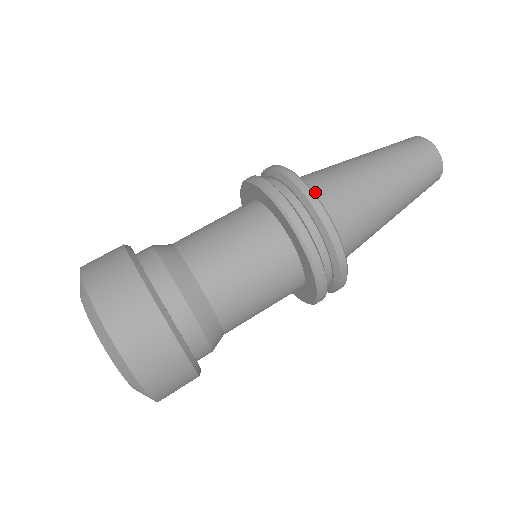
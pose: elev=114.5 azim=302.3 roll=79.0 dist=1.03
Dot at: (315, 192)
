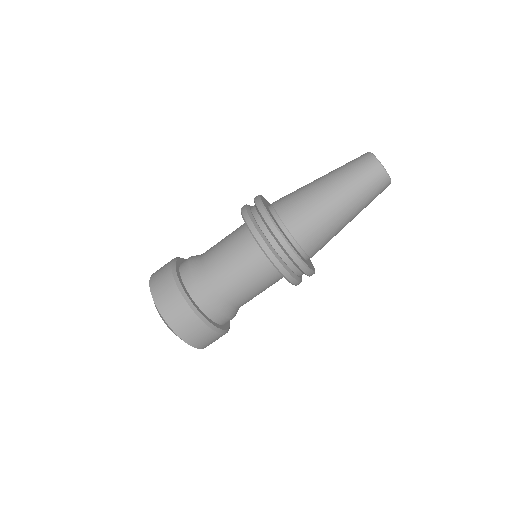
Dot at: (290, 228)
